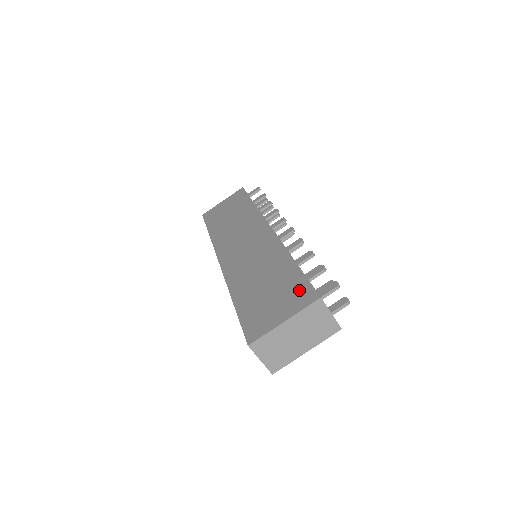
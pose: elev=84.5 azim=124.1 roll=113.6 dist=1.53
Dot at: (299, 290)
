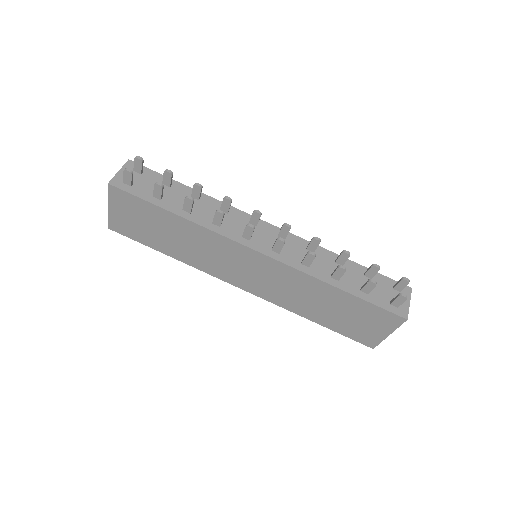
Dot at: (378, 315)
